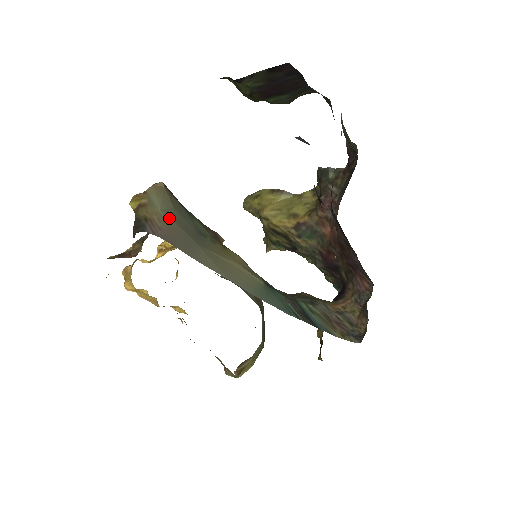
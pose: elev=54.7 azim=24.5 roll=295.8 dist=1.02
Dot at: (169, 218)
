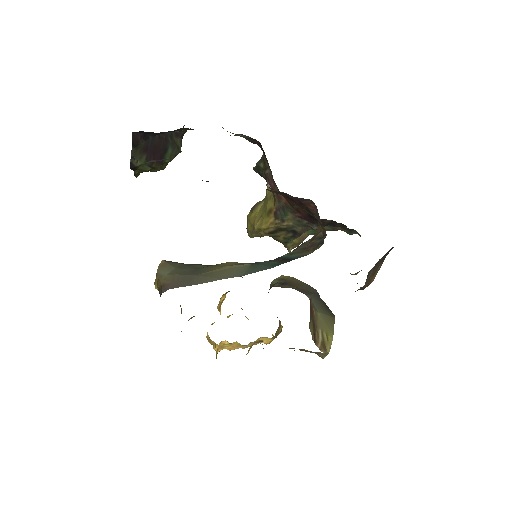
Dot at: (172, 275)
